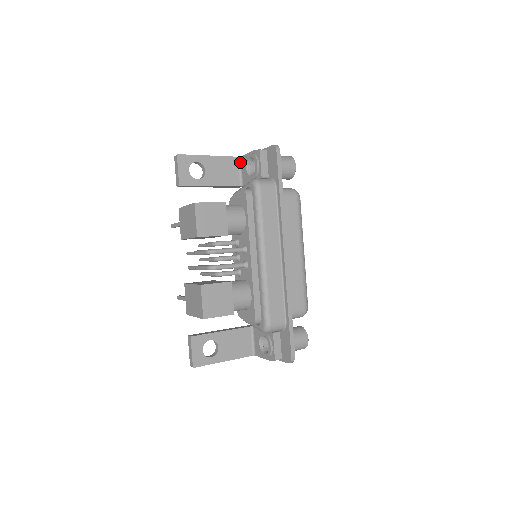
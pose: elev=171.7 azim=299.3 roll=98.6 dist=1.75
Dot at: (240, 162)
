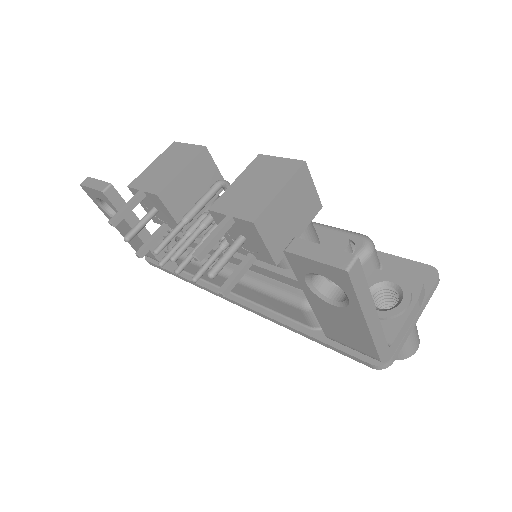
Dot at: occluded
